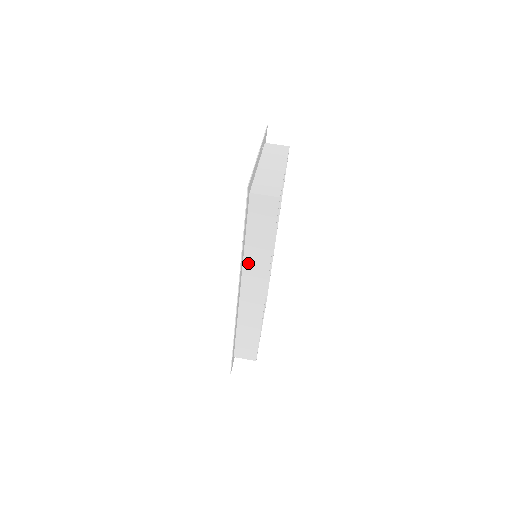
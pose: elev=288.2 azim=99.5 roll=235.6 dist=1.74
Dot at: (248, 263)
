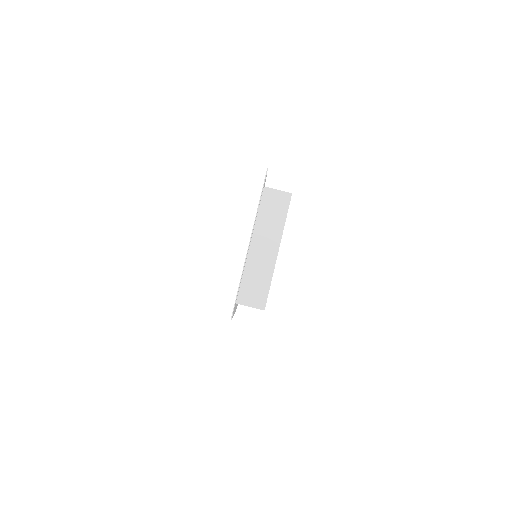
Dot at: occluded
